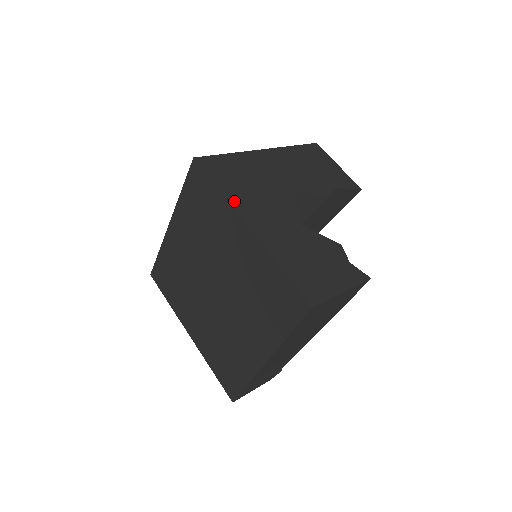
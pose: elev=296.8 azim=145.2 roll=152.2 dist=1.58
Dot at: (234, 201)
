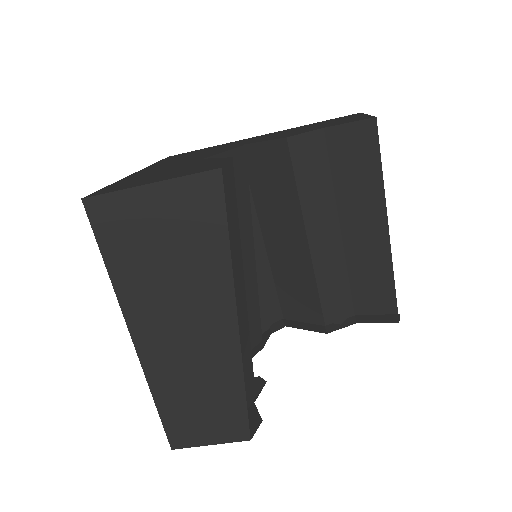
Dot at: occluded
